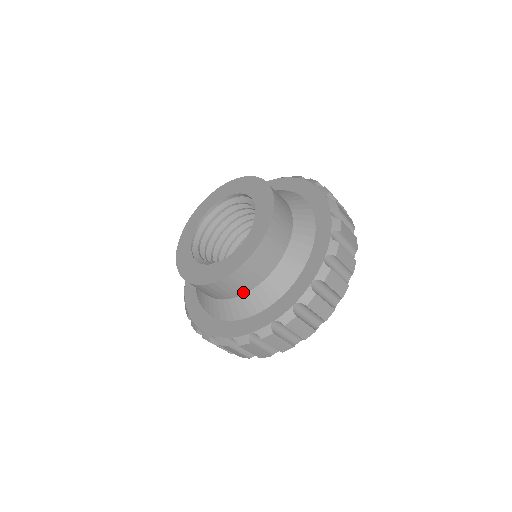
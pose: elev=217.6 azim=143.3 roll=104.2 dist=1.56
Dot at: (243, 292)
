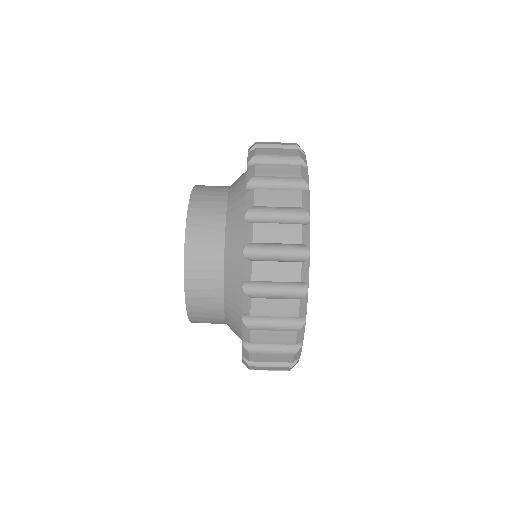
Dot at: (221, 315)
